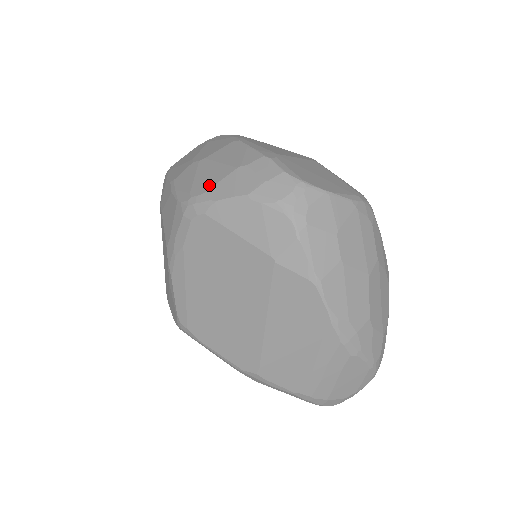
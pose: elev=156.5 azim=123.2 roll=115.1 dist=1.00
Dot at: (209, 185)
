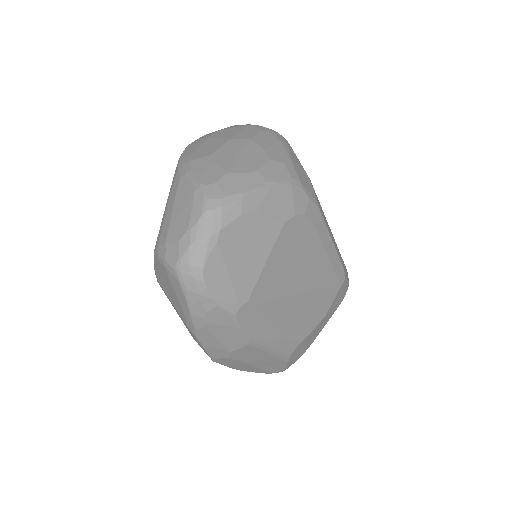
Dot at: occluded
